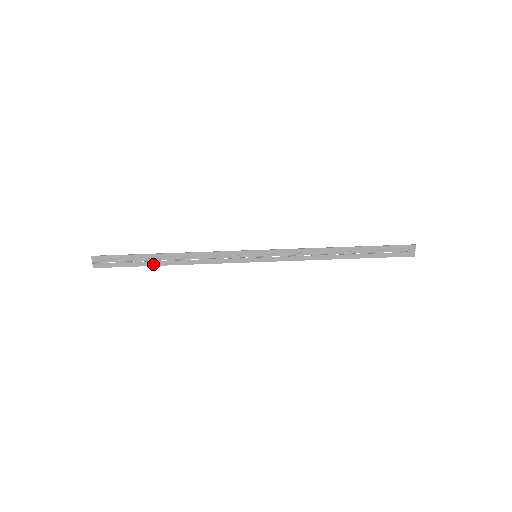
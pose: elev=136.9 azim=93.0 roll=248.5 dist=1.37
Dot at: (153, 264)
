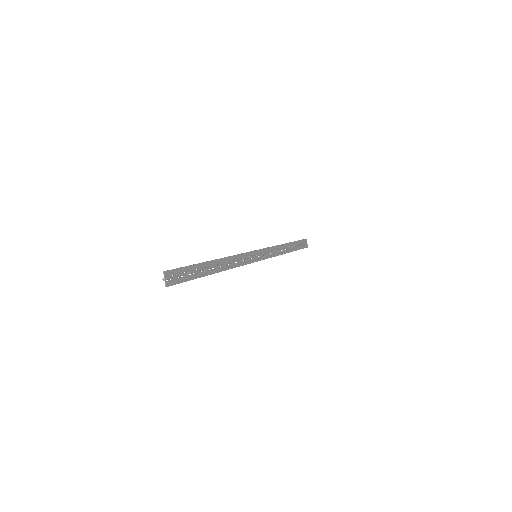
Dot at: (206, 274)
